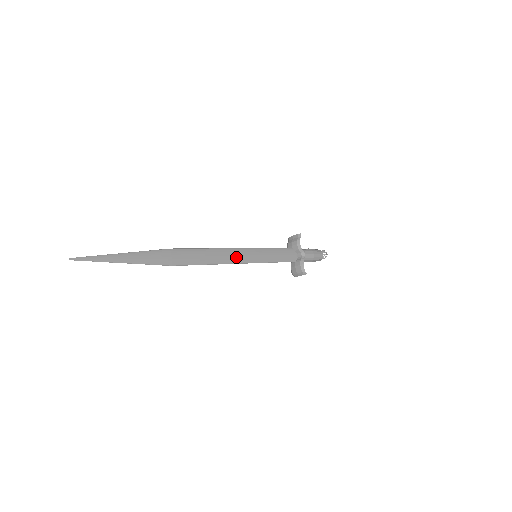
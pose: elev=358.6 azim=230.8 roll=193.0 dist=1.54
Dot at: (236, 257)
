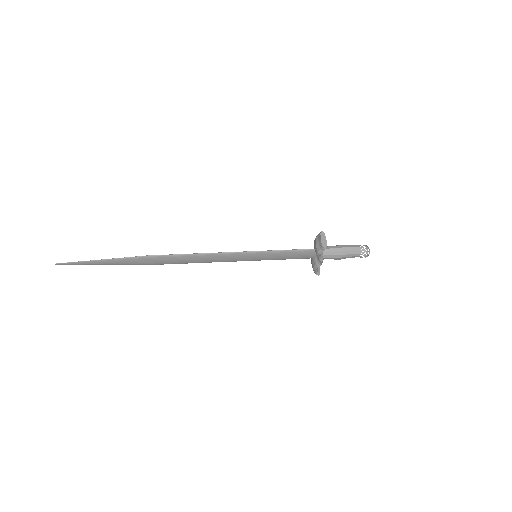
Dot at: (227, 259)
